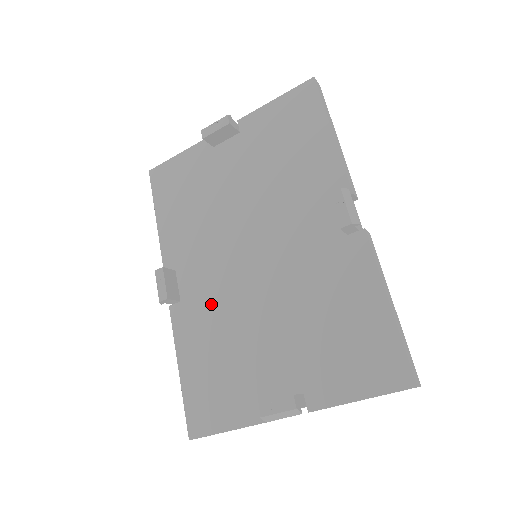
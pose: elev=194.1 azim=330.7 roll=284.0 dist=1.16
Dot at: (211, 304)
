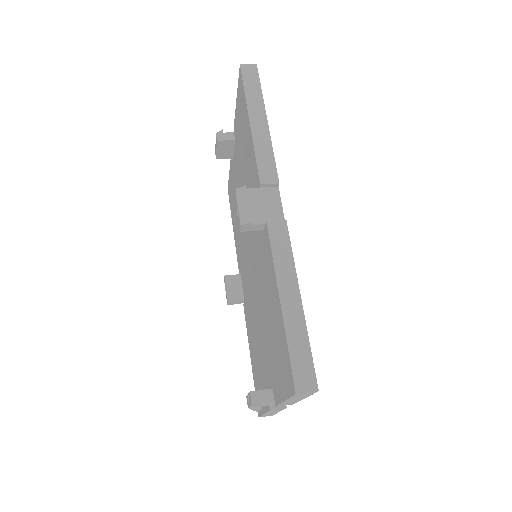
Dot at: (249, 303)
